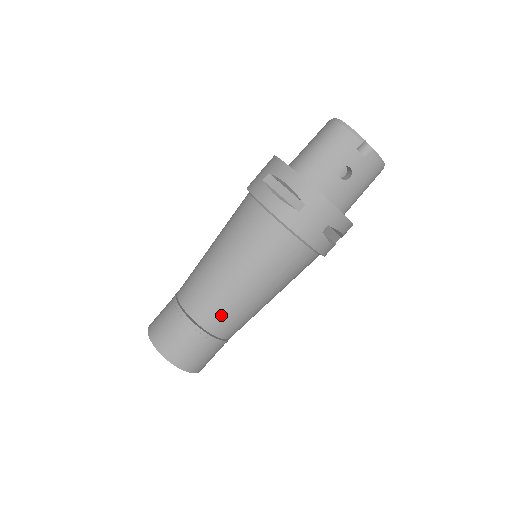
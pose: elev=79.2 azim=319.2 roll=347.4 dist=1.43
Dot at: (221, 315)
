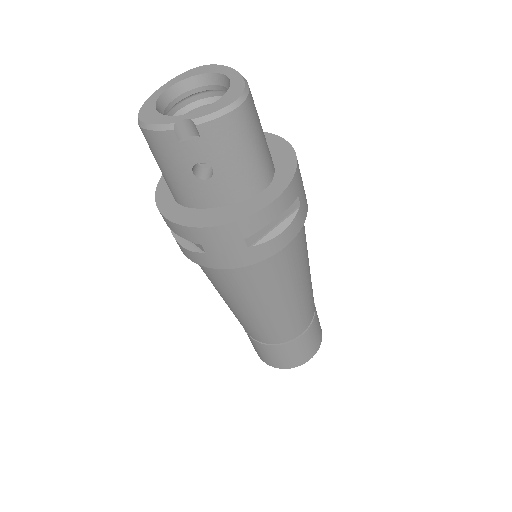
Dot at: (269, 333)
